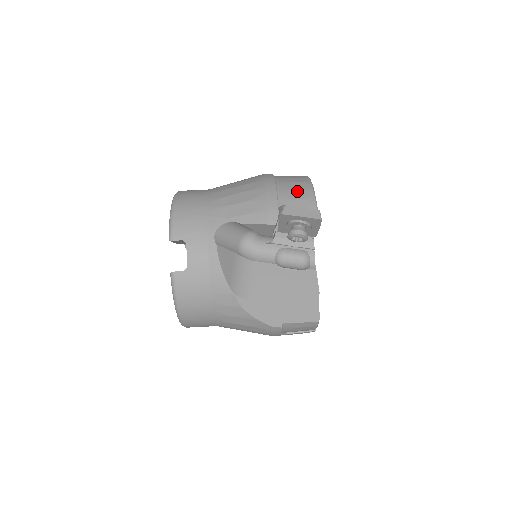
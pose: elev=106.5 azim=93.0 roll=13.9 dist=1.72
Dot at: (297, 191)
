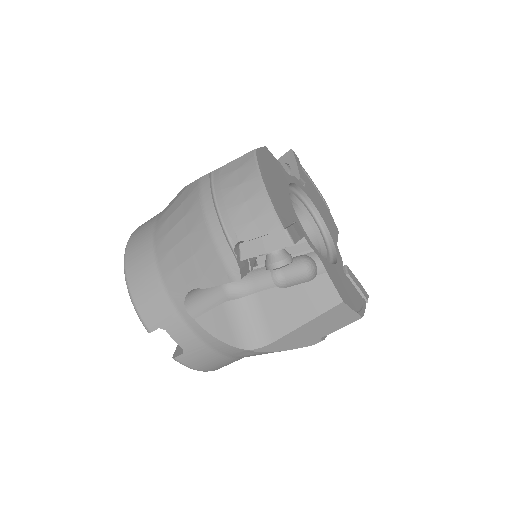
Dot at: (245, 206)
